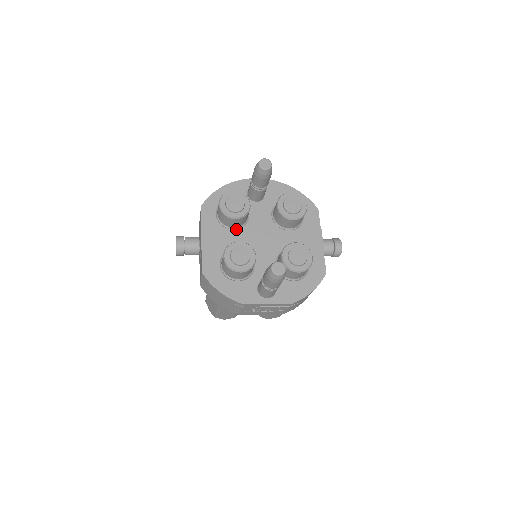
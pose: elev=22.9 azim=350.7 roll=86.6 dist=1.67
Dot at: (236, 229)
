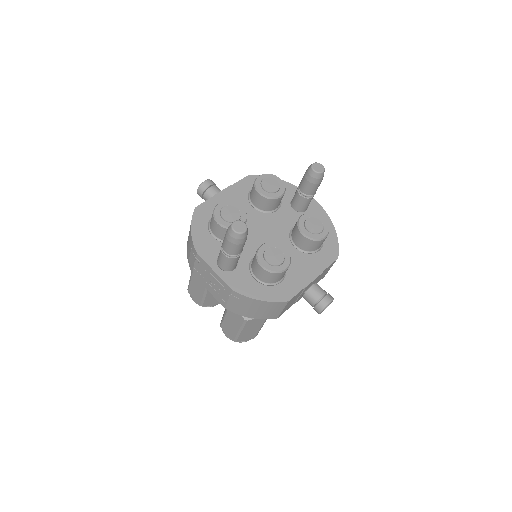
Dot at: (255, 209)
